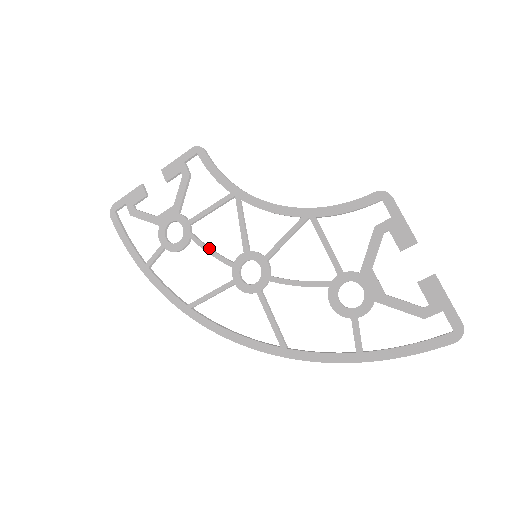
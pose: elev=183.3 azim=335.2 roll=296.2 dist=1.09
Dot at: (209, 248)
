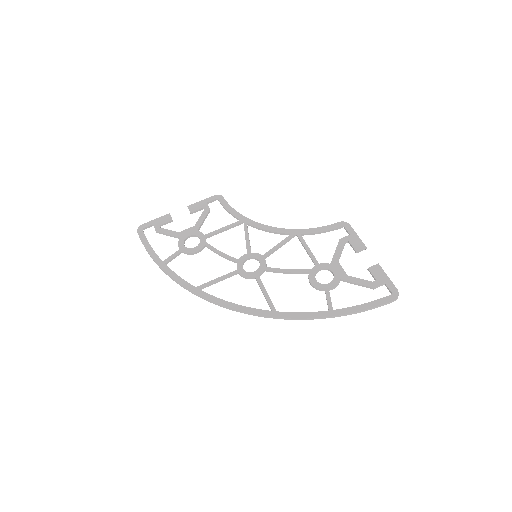
Dot at: (220, 251)
